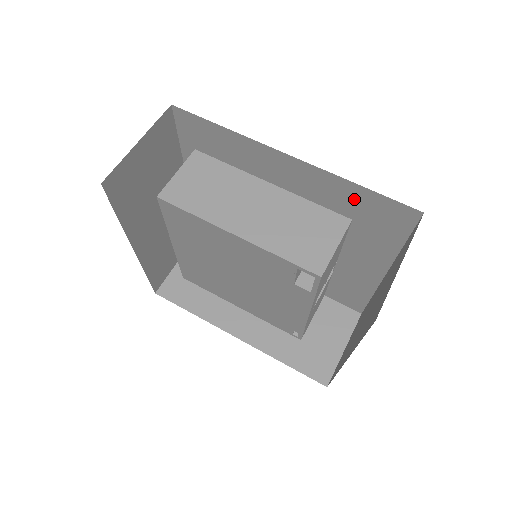
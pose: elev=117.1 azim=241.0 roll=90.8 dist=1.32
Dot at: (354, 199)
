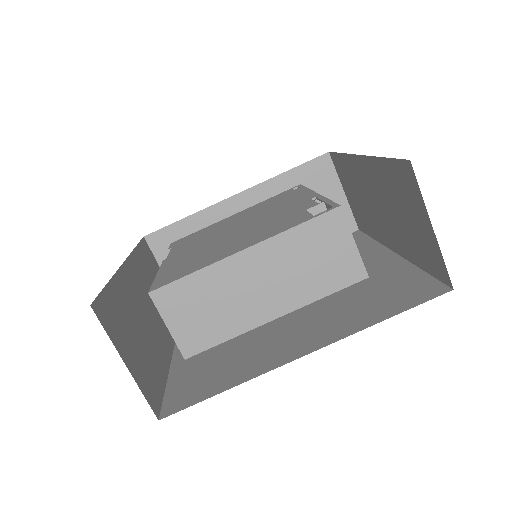
Dot at: occluded
